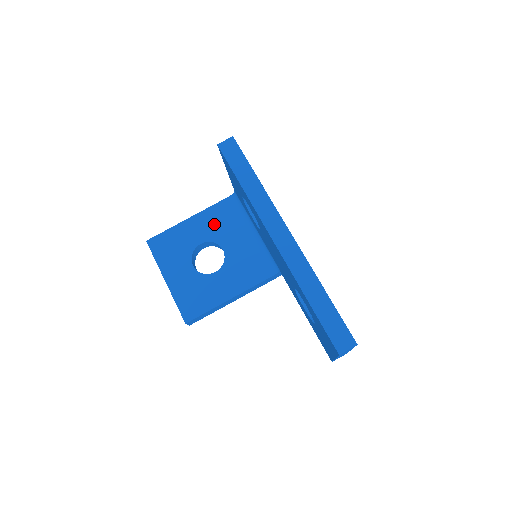
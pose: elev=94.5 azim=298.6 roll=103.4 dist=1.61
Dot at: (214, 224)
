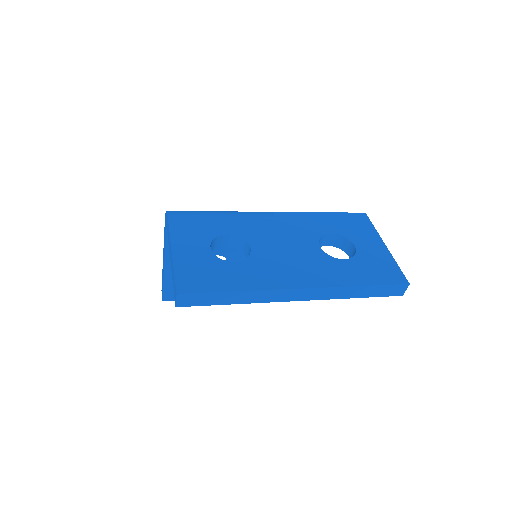
Dot at: occluded
